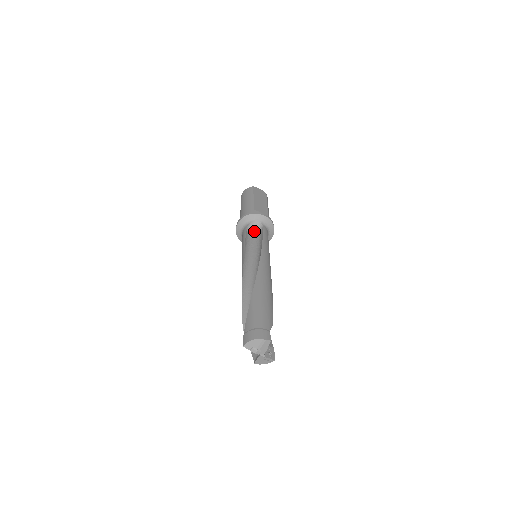
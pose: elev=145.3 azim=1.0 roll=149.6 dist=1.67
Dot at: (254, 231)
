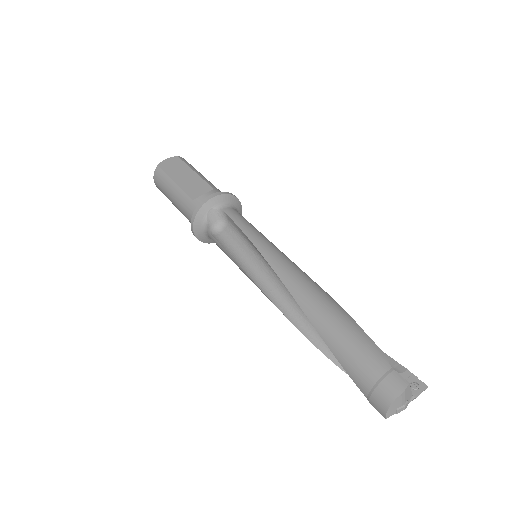
Dot at: (220, 225)
